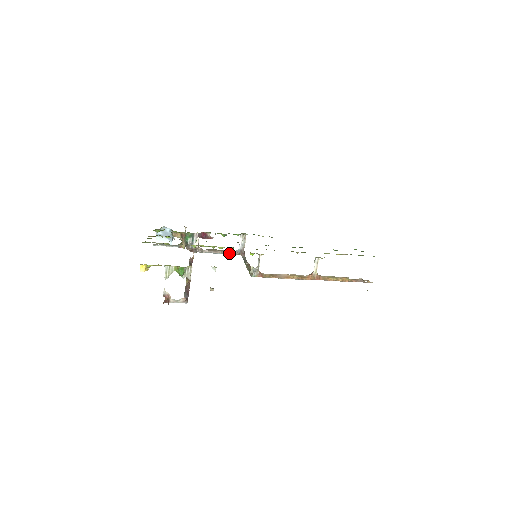
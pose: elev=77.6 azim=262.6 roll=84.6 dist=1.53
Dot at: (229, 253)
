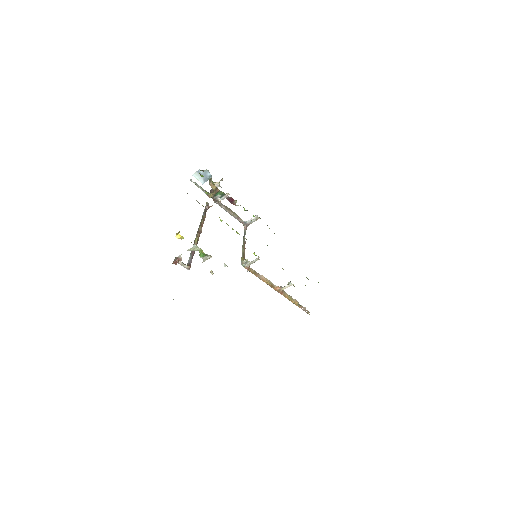
Dot at: (237, 219)
